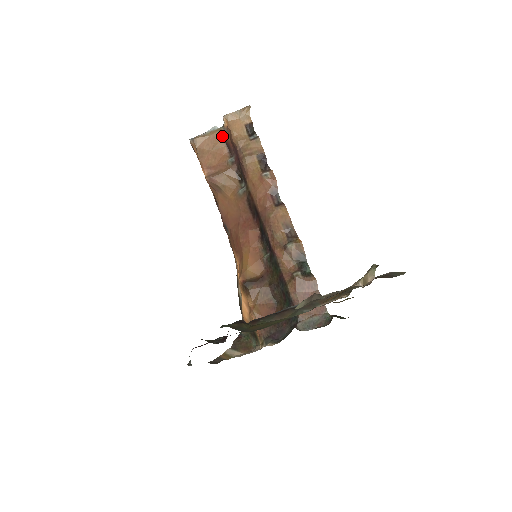
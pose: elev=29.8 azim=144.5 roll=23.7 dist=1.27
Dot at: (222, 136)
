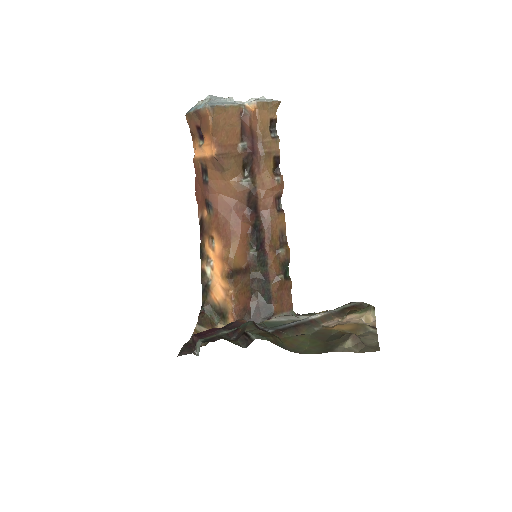
Dot at: (240, 116)
